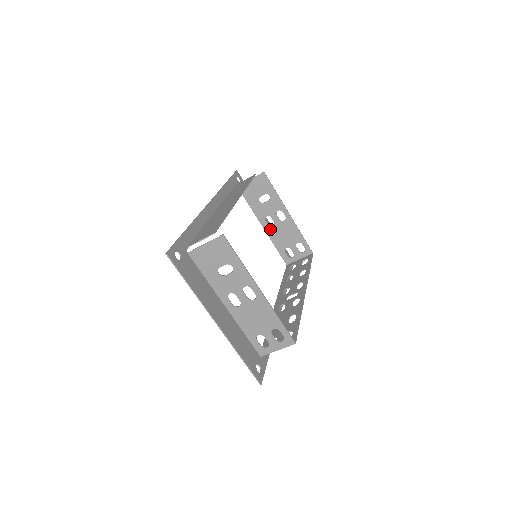
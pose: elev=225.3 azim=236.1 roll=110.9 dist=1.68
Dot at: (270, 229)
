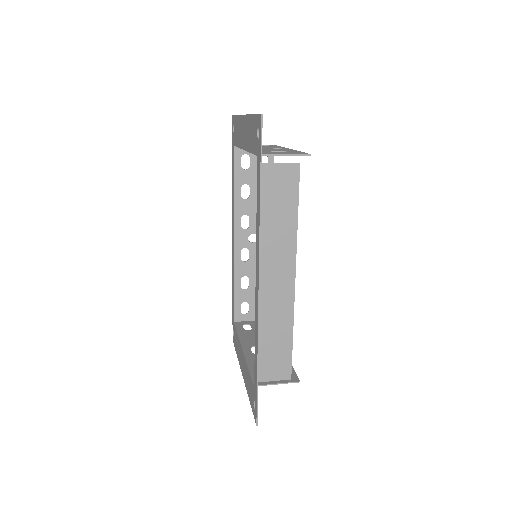
Dot at: occluded
